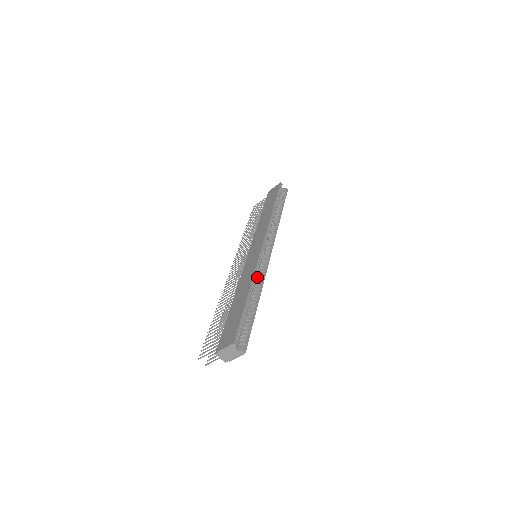
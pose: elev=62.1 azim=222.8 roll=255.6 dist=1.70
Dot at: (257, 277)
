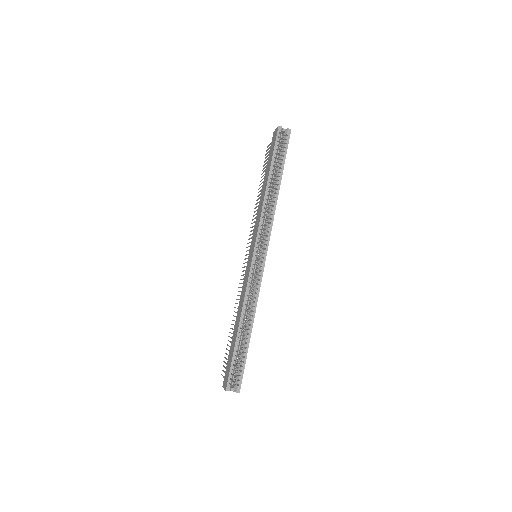
Dot at: (251, 296)
